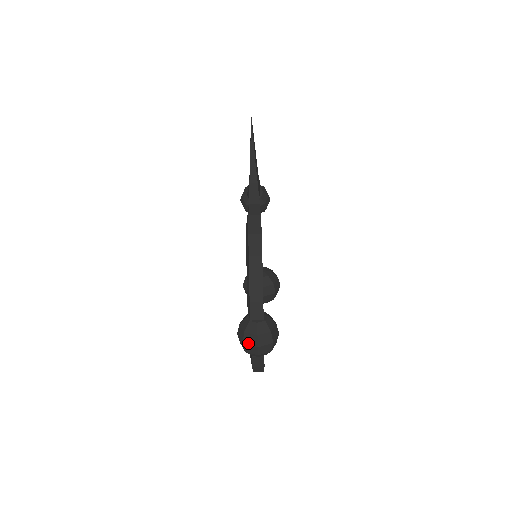
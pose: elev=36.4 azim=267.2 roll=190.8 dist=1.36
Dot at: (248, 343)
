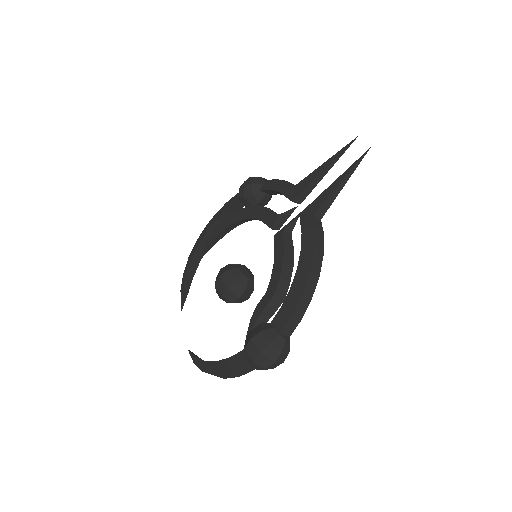
Dot at: (267, 355)
